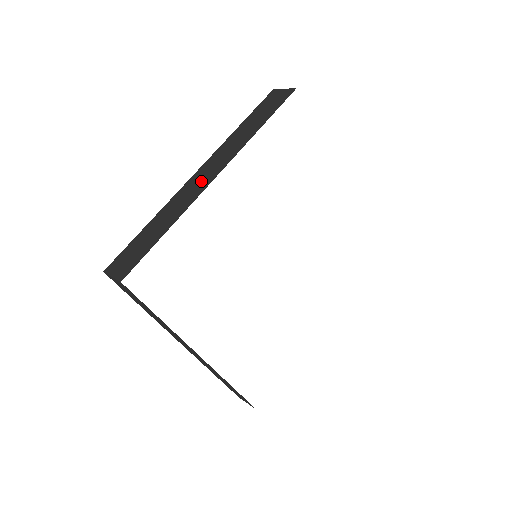
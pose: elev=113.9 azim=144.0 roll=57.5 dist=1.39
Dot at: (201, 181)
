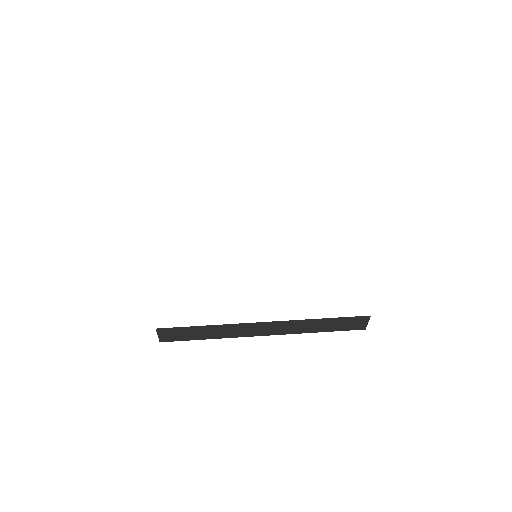
Dot at: occluded
